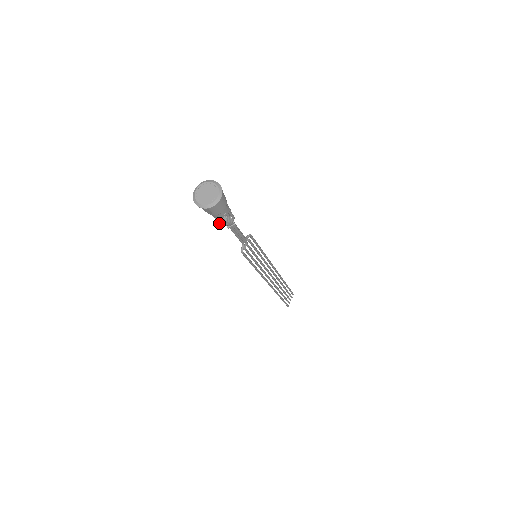
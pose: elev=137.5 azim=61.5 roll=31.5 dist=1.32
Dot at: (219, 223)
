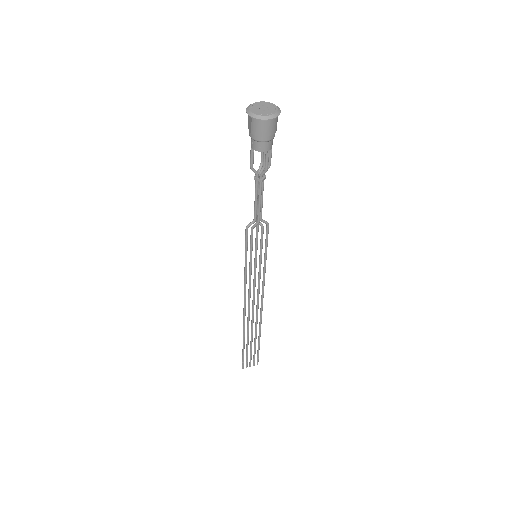
Dot at: (250, 159)
